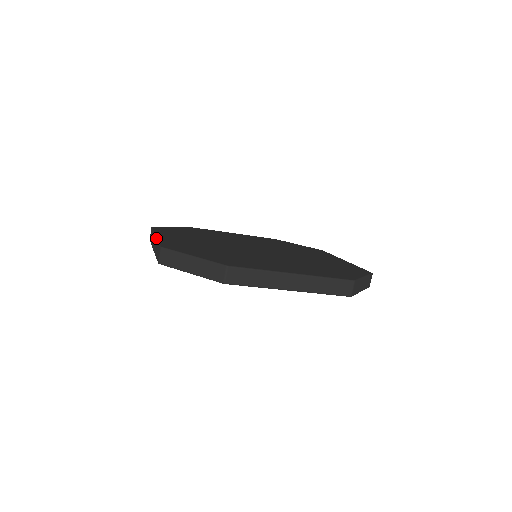
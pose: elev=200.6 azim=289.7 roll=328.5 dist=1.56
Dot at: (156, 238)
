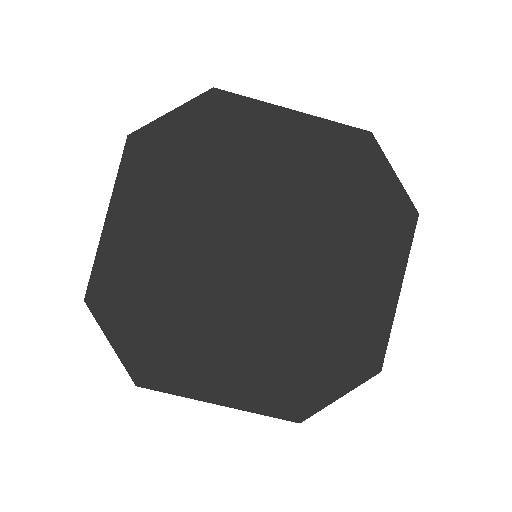
Dot at: occluded
